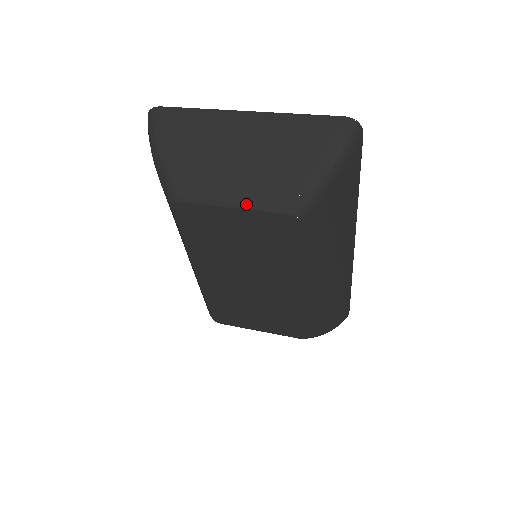
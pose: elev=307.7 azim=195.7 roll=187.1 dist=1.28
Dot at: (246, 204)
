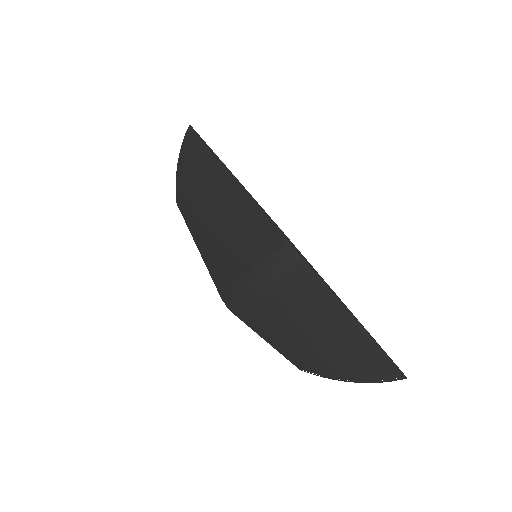
Dot at: (280, 351)
